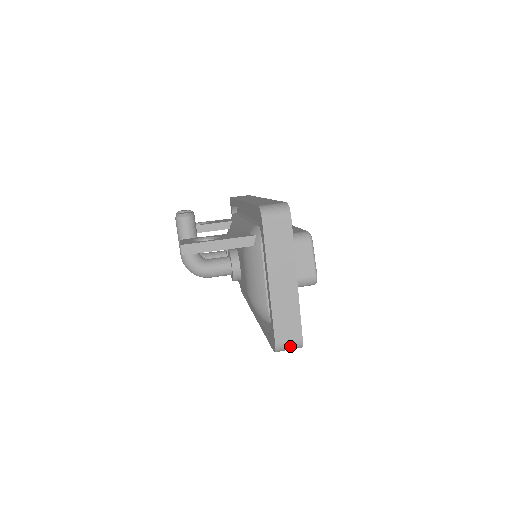
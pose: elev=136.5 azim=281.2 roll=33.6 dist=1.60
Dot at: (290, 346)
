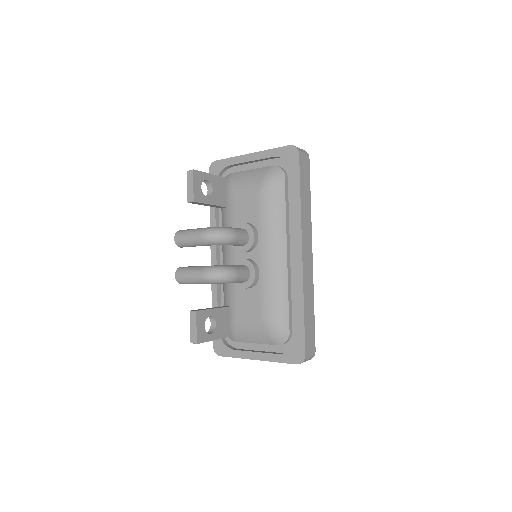
Dot at: occluded
